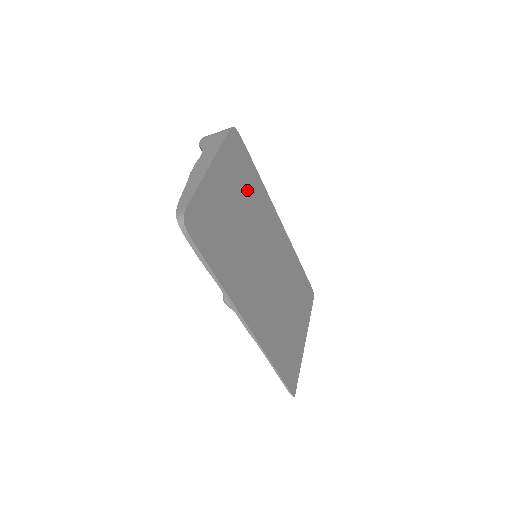
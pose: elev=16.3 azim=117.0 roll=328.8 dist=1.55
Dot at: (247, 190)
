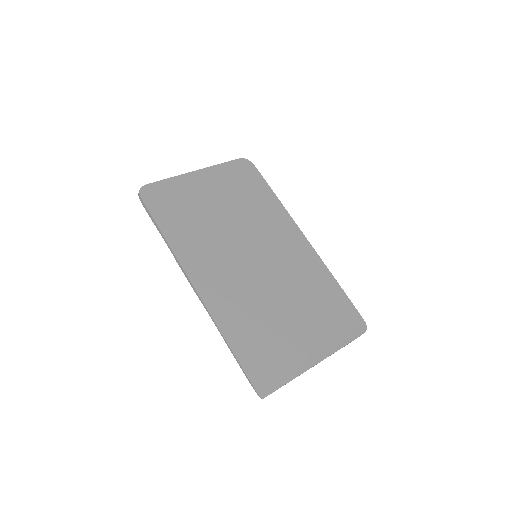
Dot at: (247, 199)
